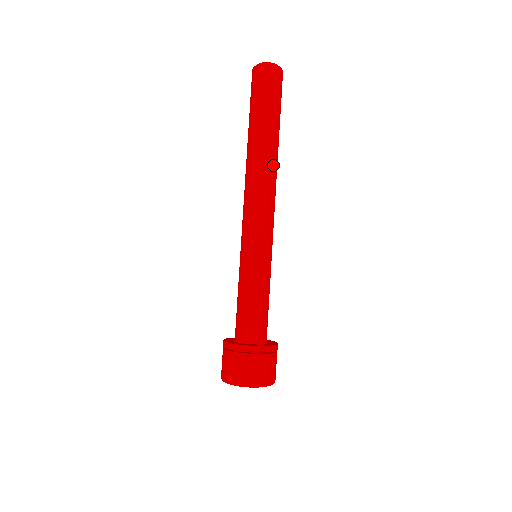
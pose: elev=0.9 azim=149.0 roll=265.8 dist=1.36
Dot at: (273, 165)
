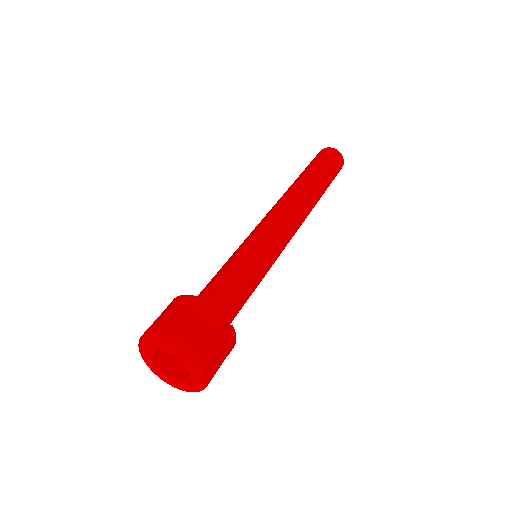
Dot at: (312, 203)
